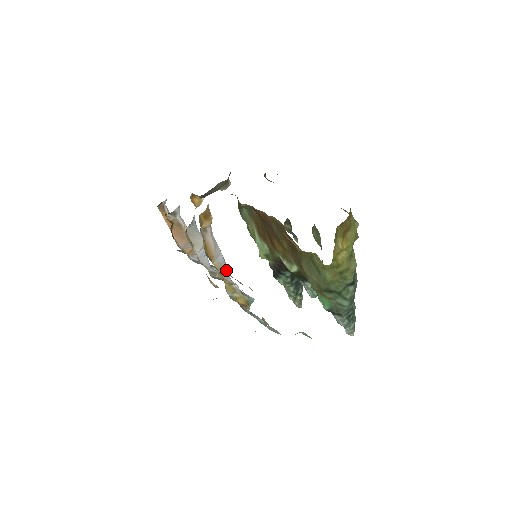
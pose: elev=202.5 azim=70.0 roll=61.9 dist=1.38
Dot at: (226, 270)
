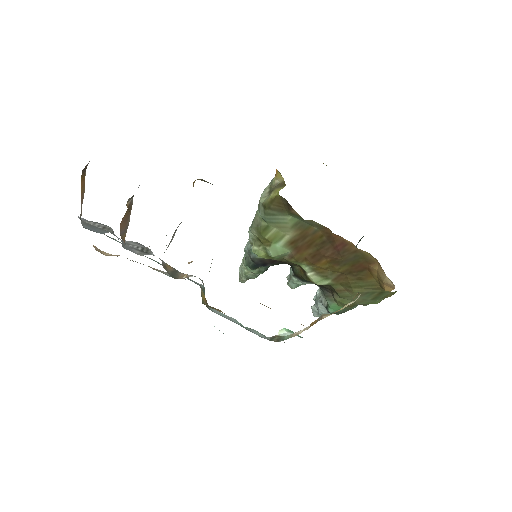
Dot at: occluded
